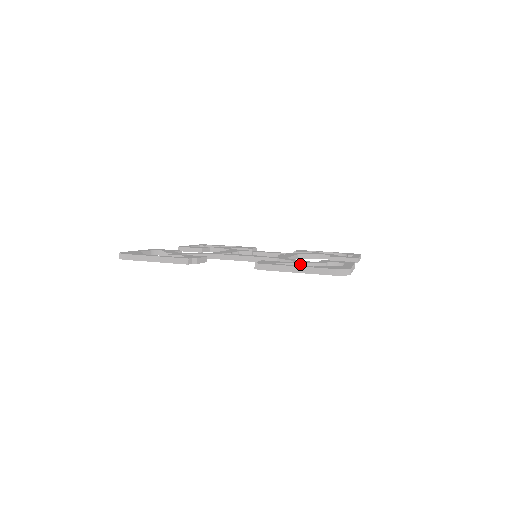
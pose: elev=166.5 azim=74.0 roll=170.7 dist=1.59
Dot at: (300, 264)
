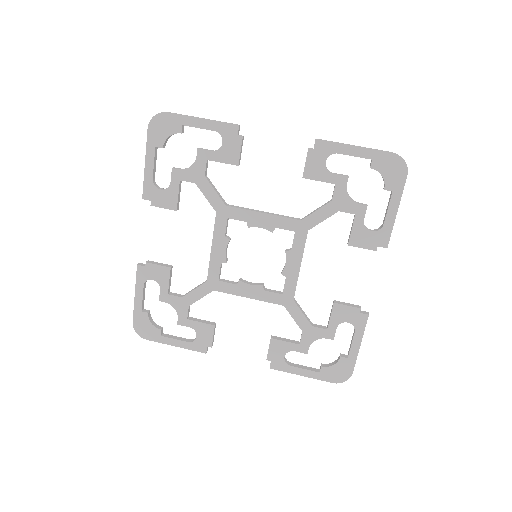
Dot at: occluded
